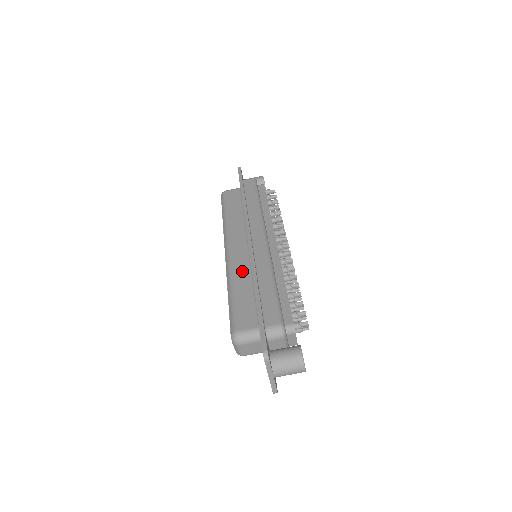
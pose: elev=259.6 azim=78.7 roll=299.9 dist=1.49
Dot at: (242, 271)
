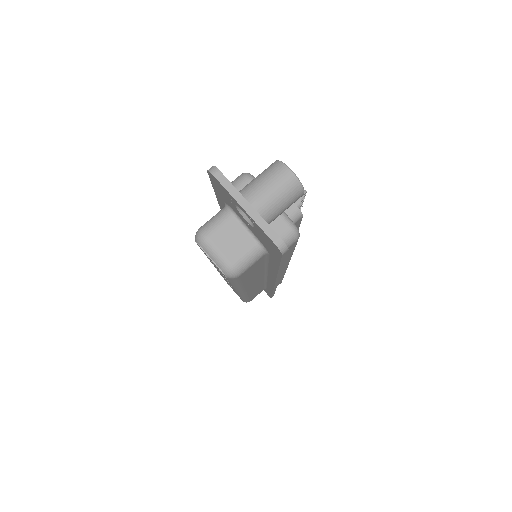
Dot at: occluded
